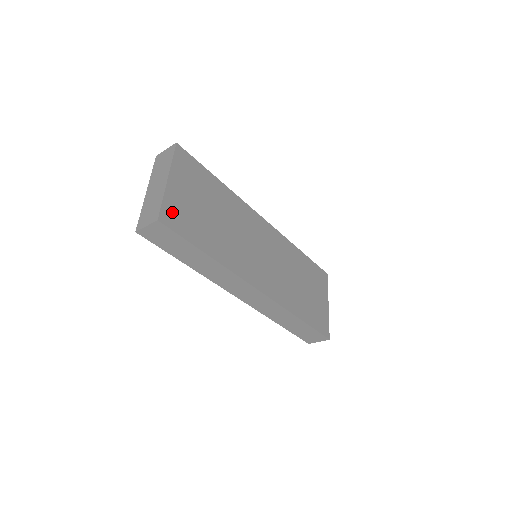
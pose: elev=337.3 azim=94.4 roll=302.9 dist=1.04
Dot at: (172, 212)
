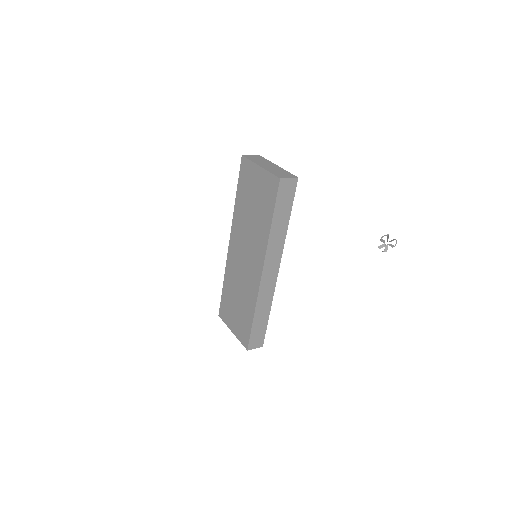
Dot at: occluded
